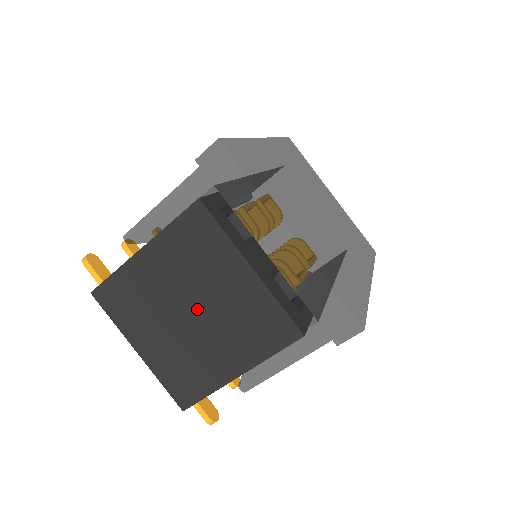
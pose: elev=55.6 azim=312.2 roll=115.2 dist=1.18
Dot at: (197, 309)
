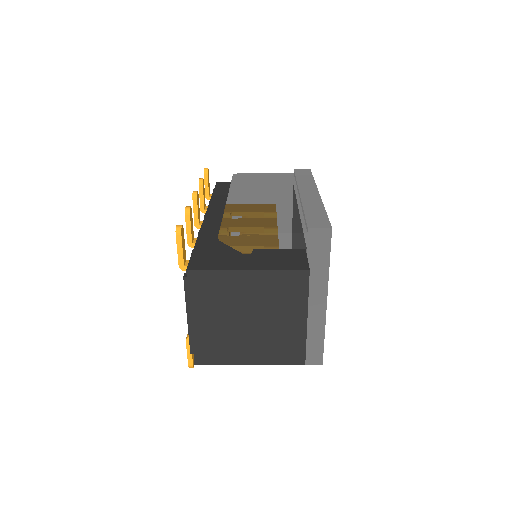
Dot at: (255, 321)
